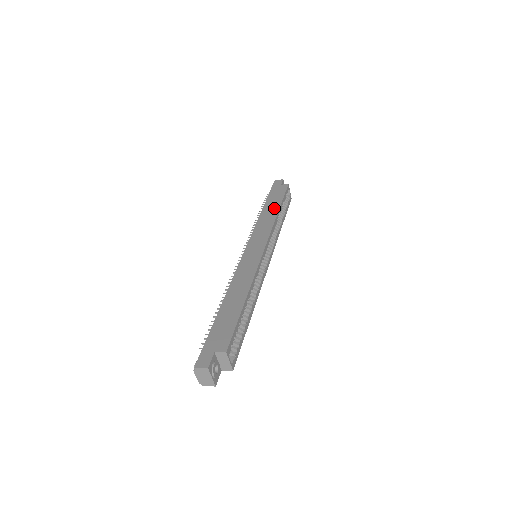
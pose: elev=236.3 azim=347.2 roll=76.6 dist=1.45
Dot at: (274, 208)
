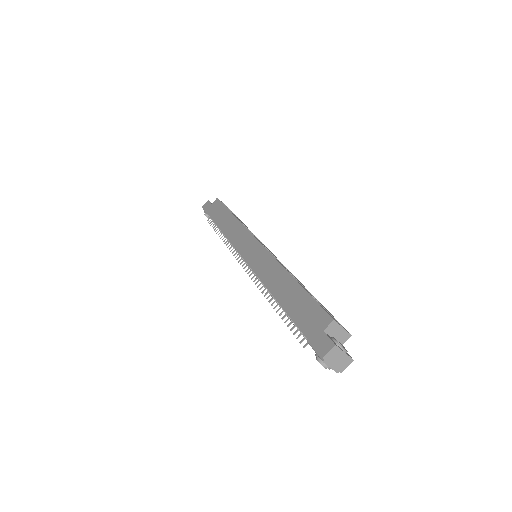
Dot at: (228, 218)
